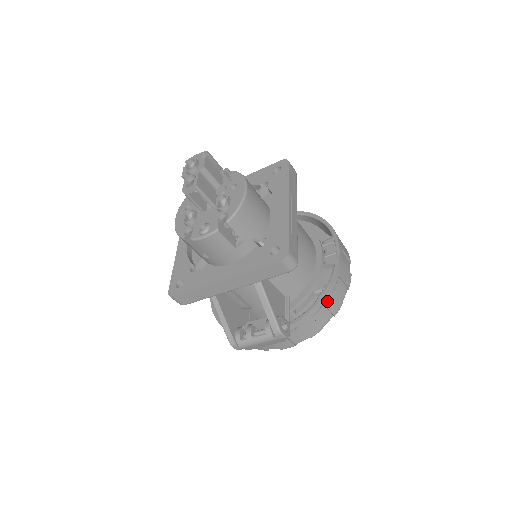
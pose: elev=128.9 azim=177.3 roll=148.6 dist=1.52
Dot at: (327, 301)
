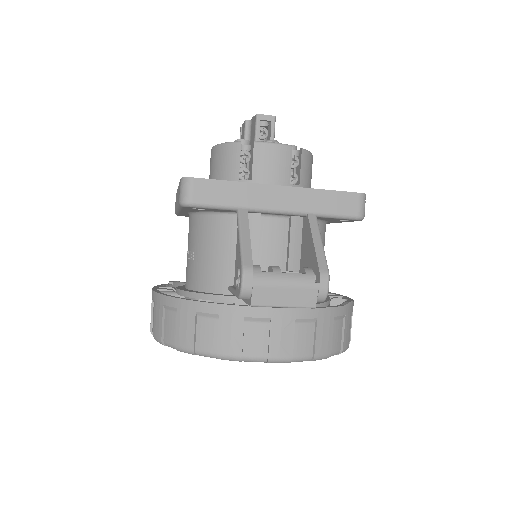
Dot at: (347, 317)
